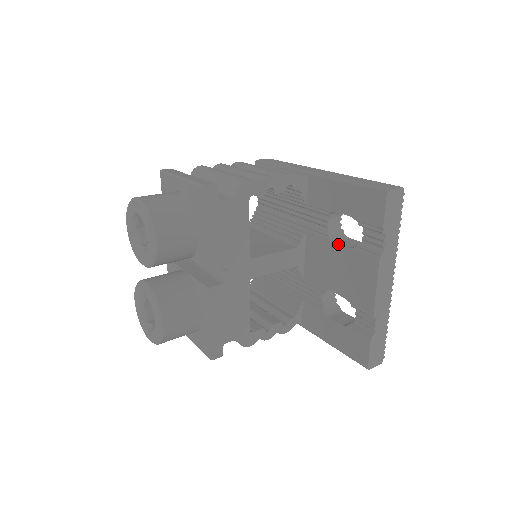
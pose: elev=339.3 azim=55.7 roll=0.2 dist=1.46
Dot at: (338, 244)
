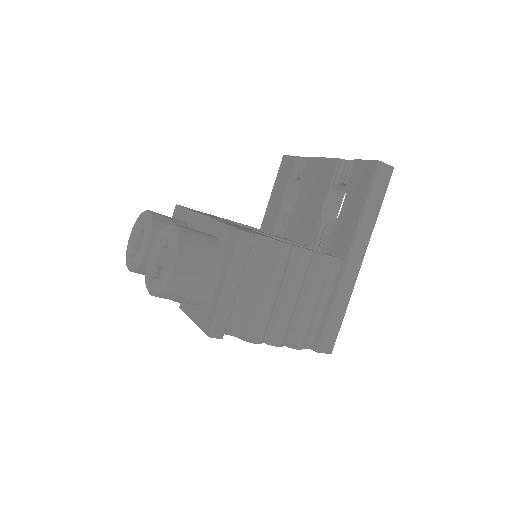
Dot at: occluded
